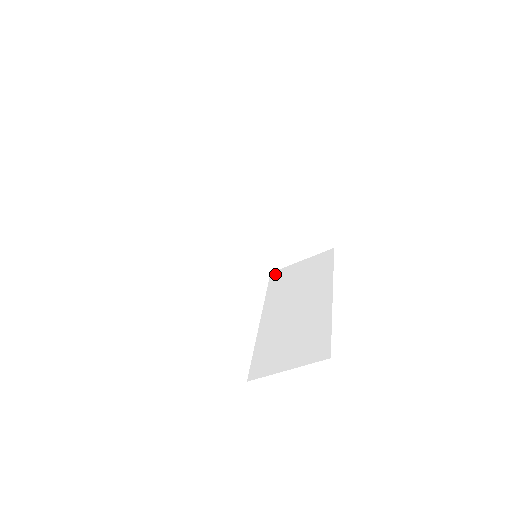
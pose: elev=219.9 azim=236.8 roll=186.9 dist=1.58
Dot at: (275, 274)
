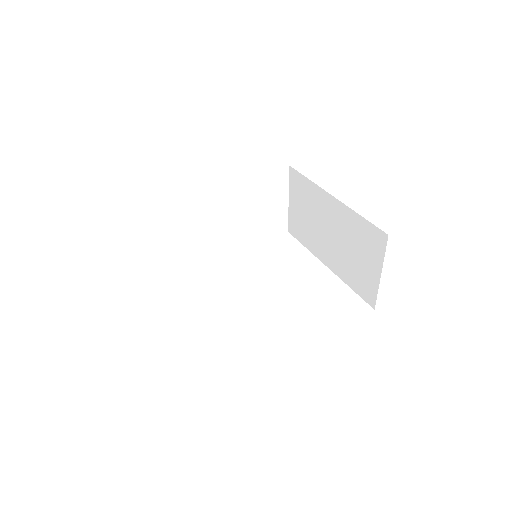
Dot at: occluded
